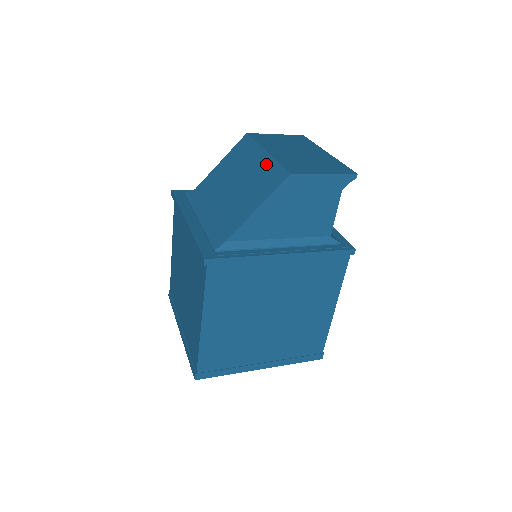
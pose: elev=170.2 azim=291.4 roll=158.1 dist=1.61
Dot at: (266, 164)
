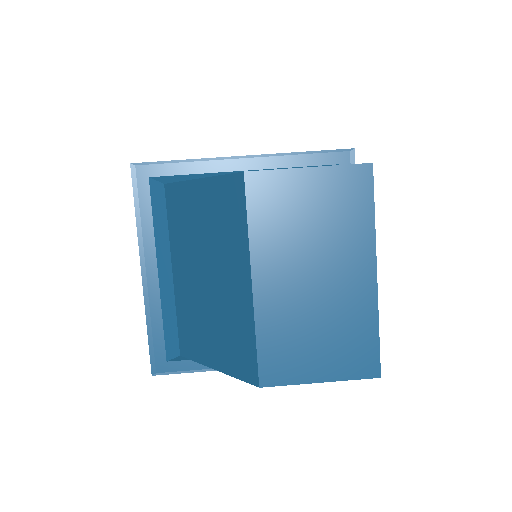
Dot at: (243, 313)
